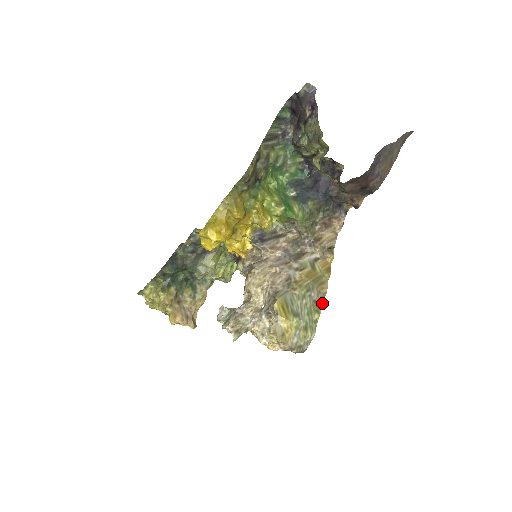
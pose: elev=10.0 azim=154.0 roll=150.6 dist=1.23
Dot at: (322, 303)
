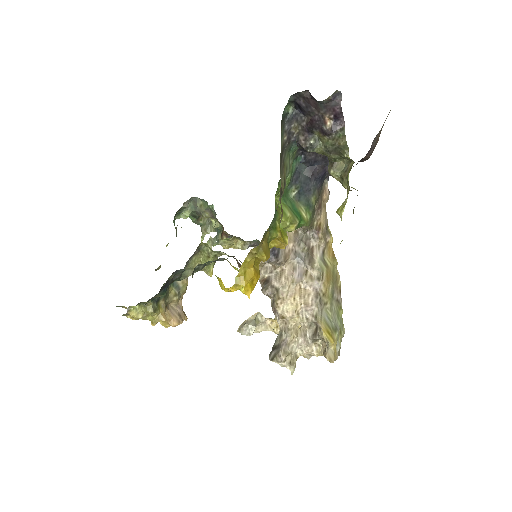
Dot at: occluded
